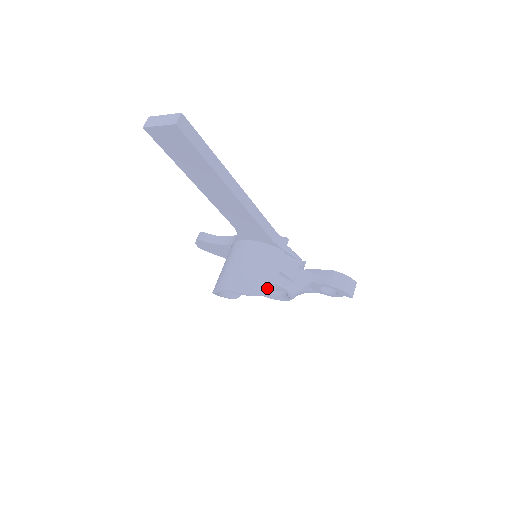
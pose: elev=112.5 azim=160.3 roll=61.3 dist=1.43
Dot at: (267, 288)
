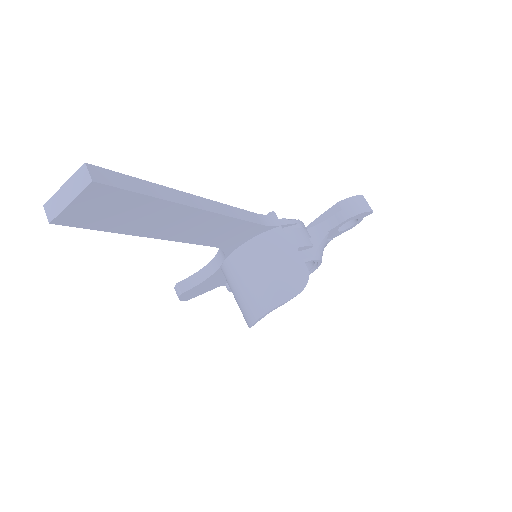
Dot at: (303, 274)
